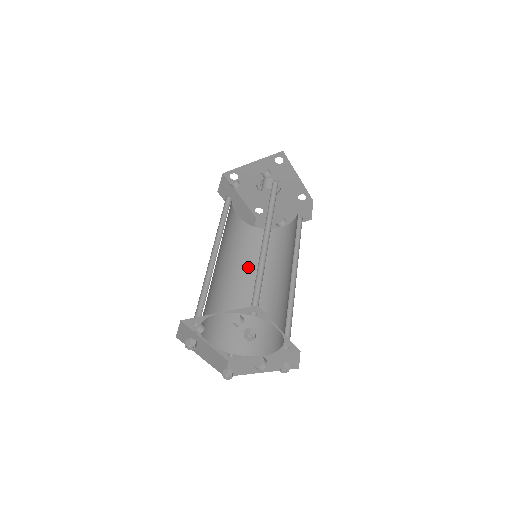
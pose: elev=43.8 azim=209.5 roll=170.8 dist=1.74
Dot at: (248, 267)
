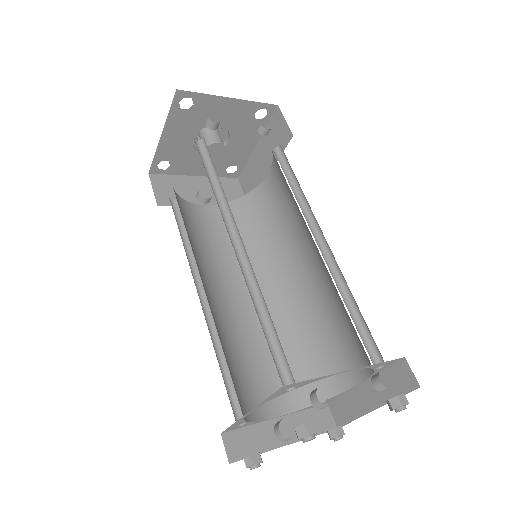
Dot at: (199, 264)
